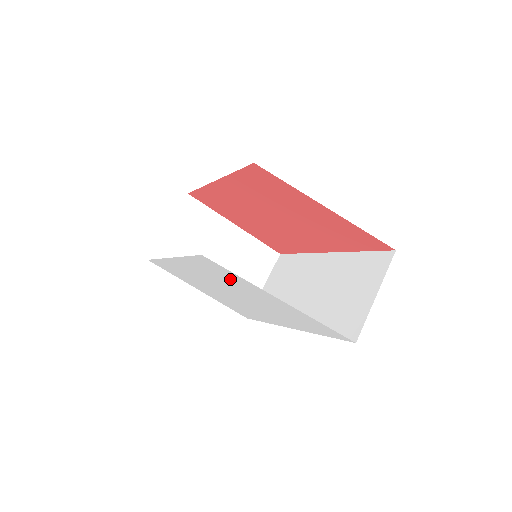
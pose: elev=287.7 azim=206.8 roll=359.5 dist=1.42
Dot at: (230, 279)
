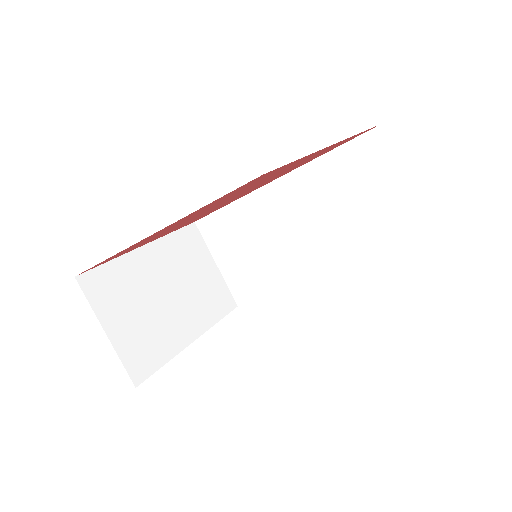
Dot at: occluded
